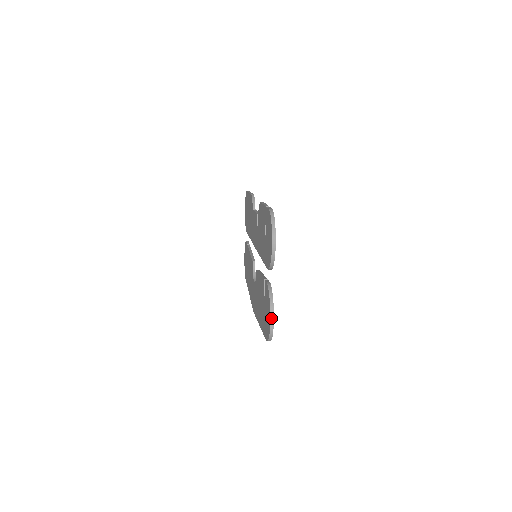
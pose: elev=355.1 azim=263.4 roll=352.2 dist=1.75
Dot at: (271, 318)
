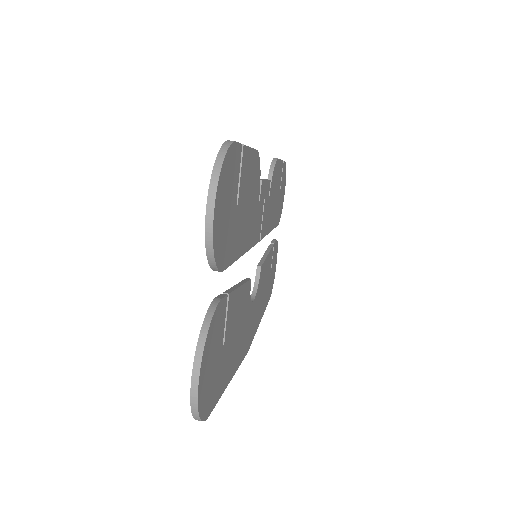
Dot at: (193, 375)
